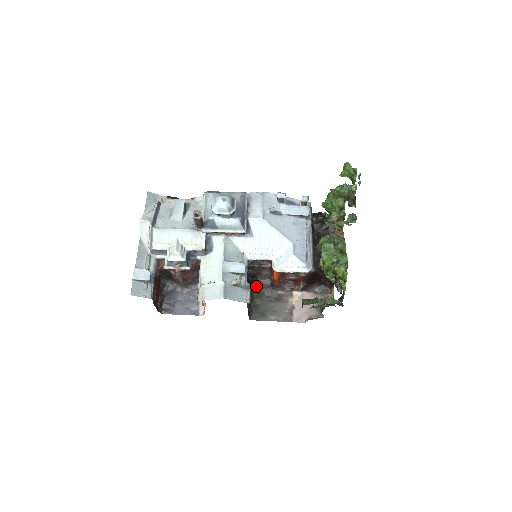
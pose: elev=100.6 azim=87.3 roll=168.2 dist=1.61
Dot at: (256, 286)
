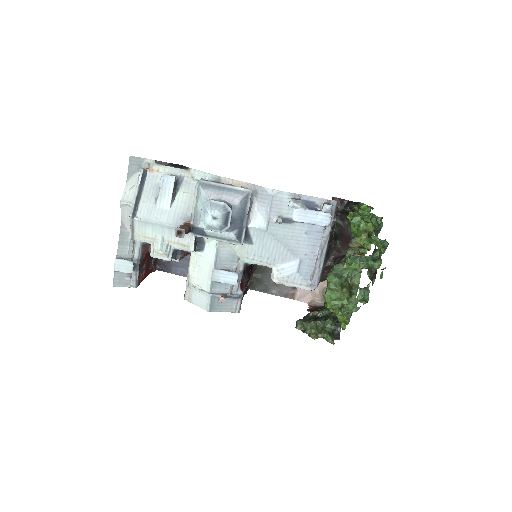
Dot at: occluded
